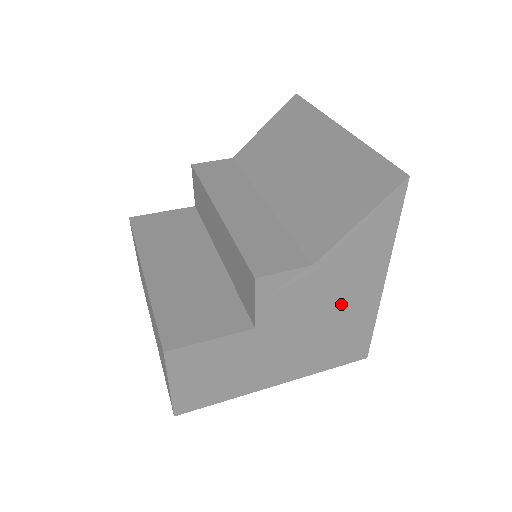
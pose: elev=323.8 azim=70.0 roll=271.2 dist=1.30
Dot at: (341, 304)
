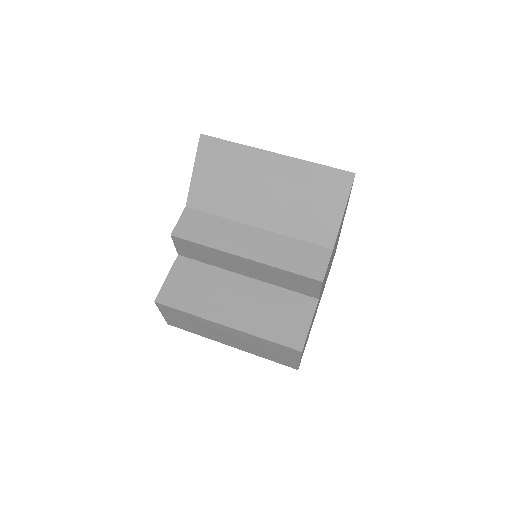
Dot at: occluded
